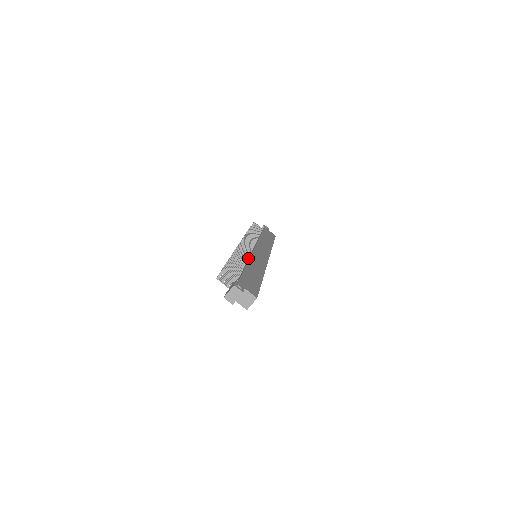
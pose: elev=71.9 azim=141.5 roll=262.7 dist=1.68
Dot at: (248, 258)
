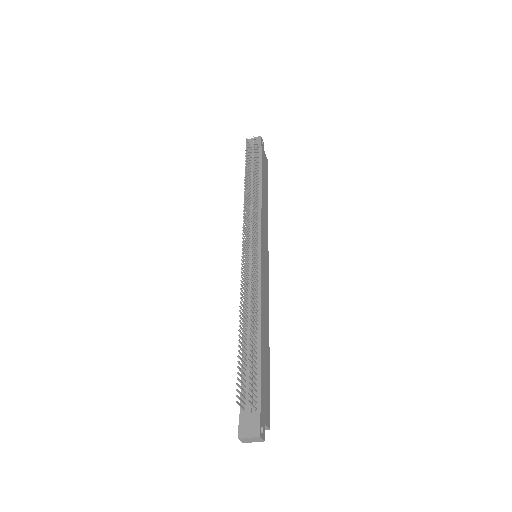
Dot at: (257, 294)
